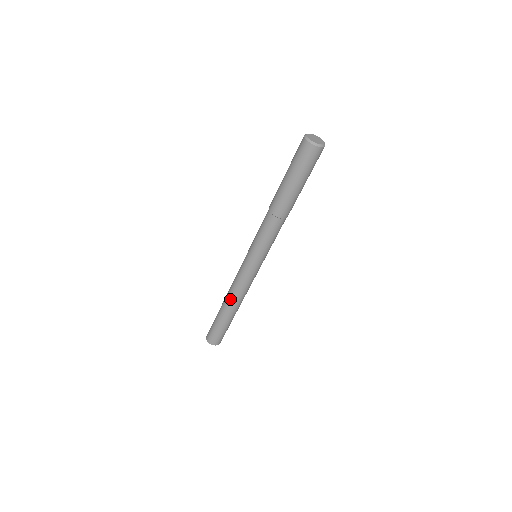
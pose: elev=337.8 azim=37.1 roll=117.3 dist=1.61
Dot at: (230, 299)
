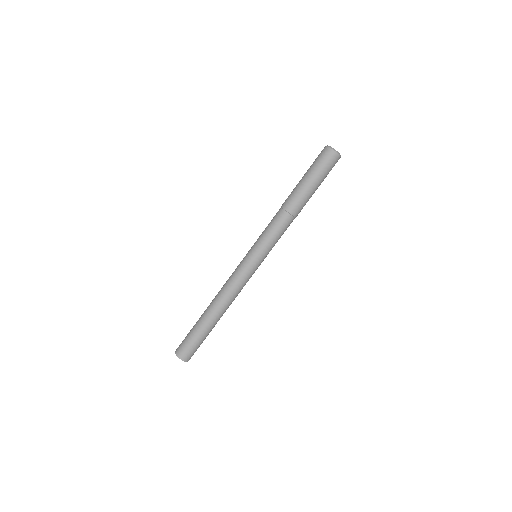
Dot at: (220, 301)
